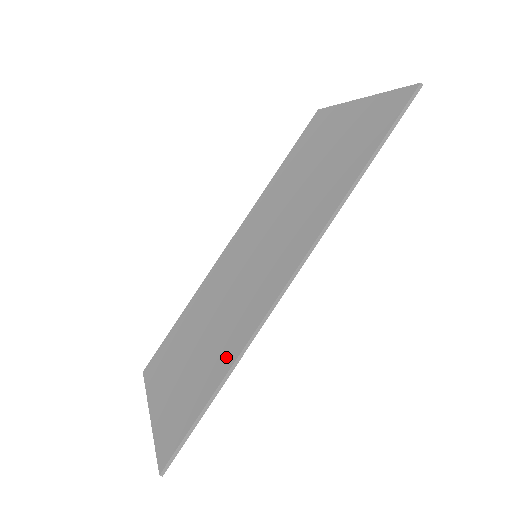
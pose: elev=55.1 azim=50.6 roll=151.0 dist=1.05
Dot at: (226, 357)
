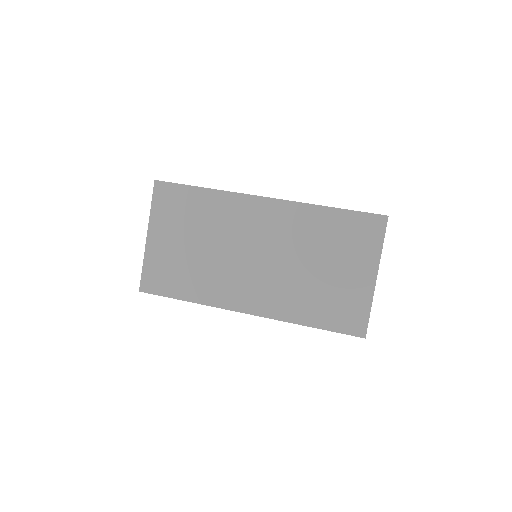
Dot at: (198, 293)
